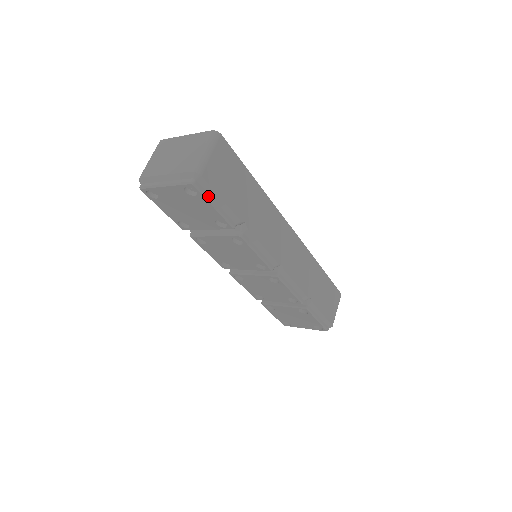
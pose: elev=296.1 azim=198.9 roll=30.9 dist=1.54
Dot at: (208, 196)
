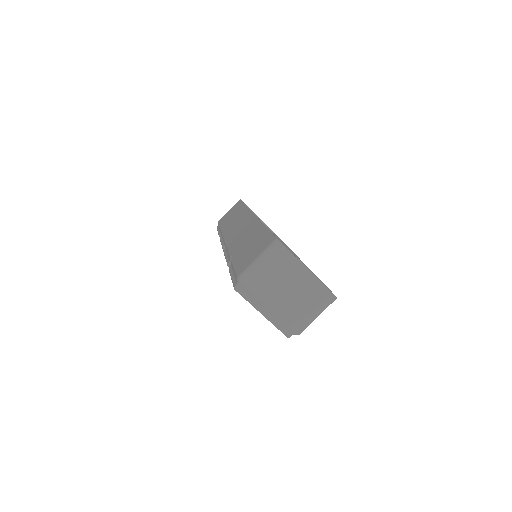
Dot at: occluded
